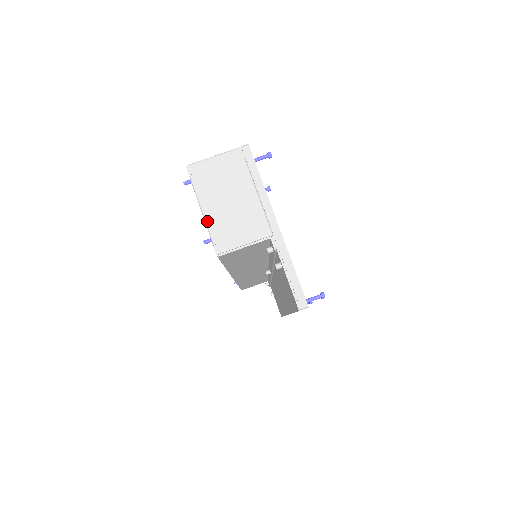
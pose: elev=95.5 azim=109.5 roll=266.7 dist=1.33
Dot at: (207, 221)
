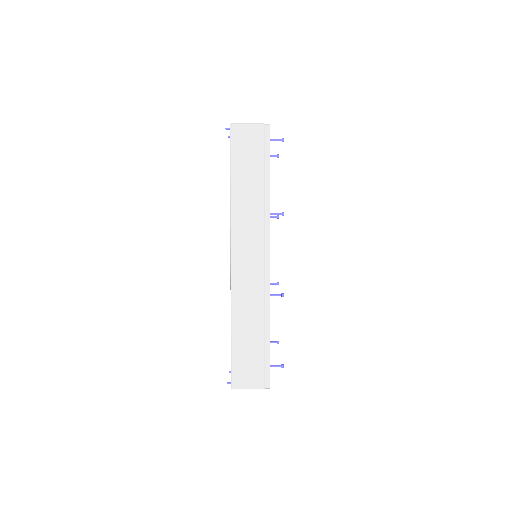
Dot at: occluded
